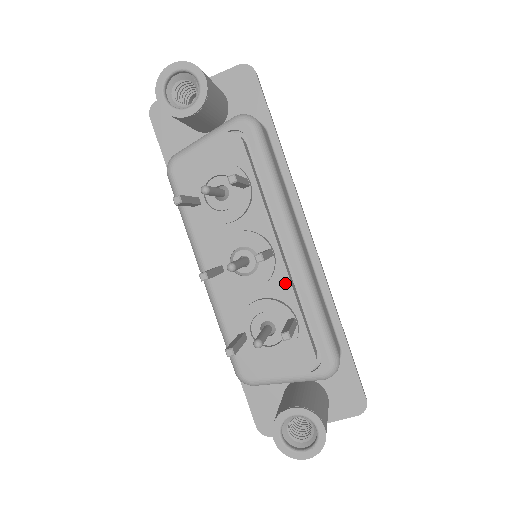
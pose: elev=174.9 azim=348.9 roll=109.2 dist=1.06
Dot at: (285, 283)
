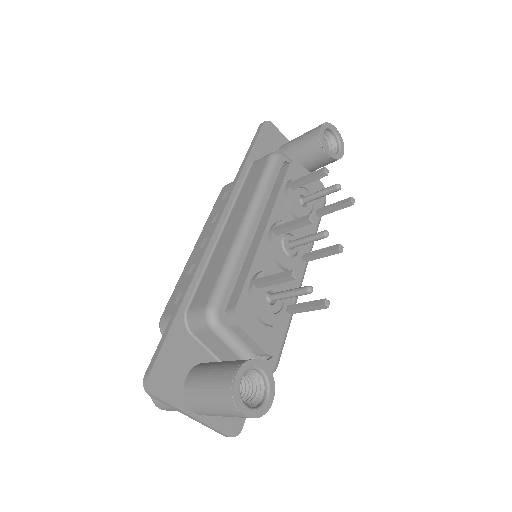
Dot at: (296, 284)
